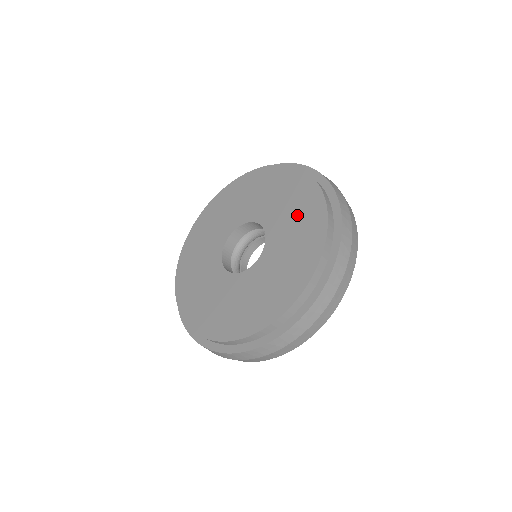
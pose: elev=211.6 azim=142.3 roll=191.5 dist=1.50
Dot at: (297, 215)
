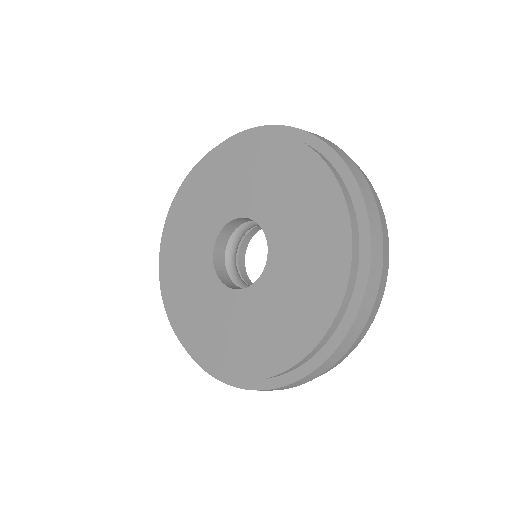
Dot at: (299, 199)
